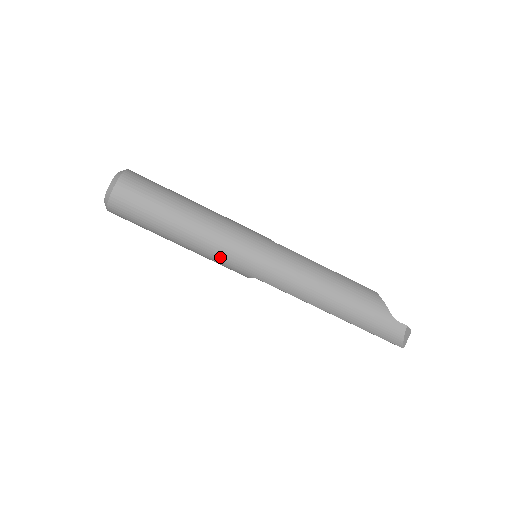
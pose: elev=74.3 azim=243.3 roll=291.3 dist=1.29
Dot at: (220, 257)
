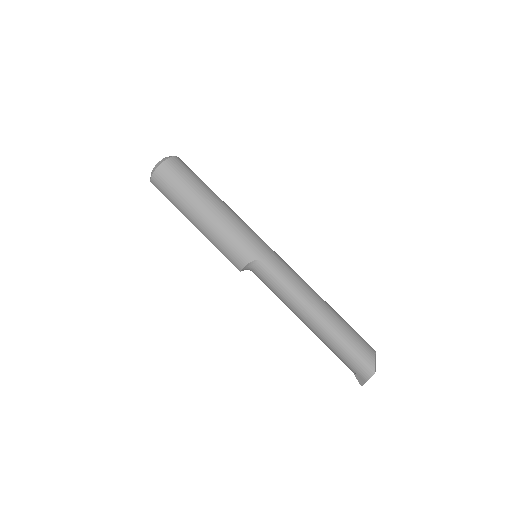
Dot at: (237, 231)
